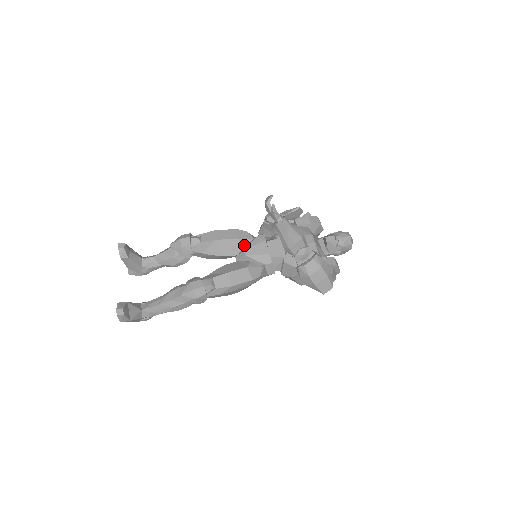
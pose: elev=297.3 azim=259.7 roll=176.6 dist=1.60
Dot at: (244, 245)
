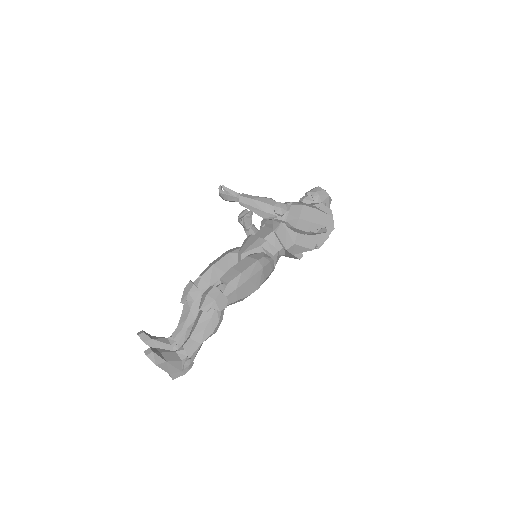
Dot at: occluded
